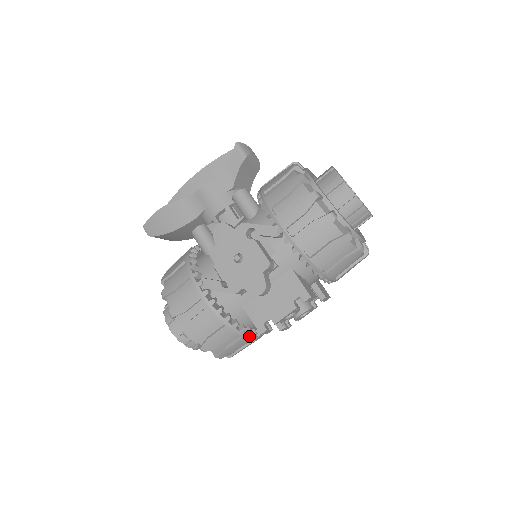
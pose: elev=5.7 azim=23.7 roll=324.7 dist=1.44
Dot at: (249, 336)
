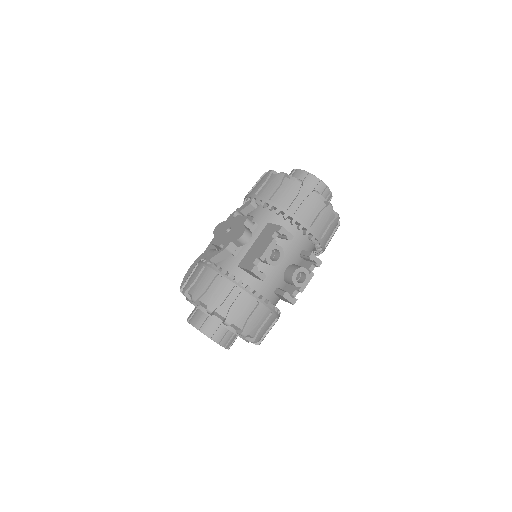
Dot at: (249, 291)
